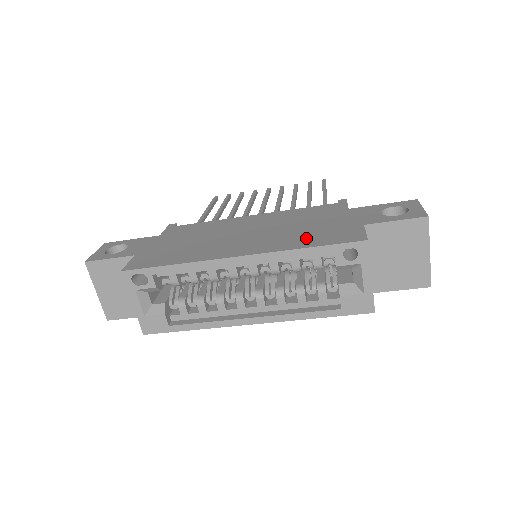
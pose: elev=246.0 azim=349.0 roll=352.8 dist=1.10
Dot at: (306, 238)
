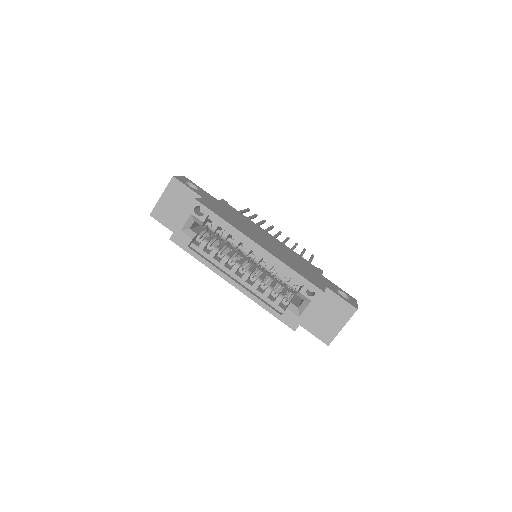
Dot at: (296, 267)
